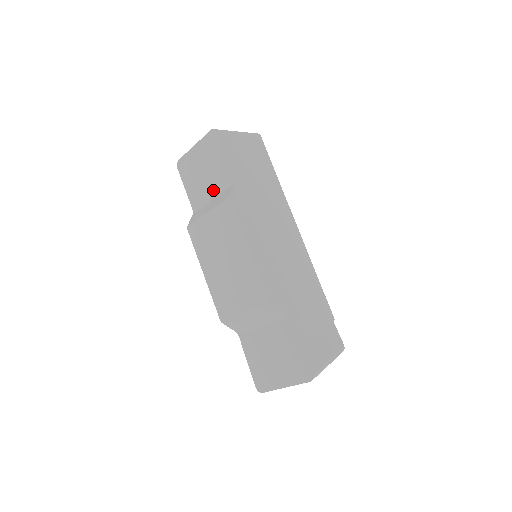
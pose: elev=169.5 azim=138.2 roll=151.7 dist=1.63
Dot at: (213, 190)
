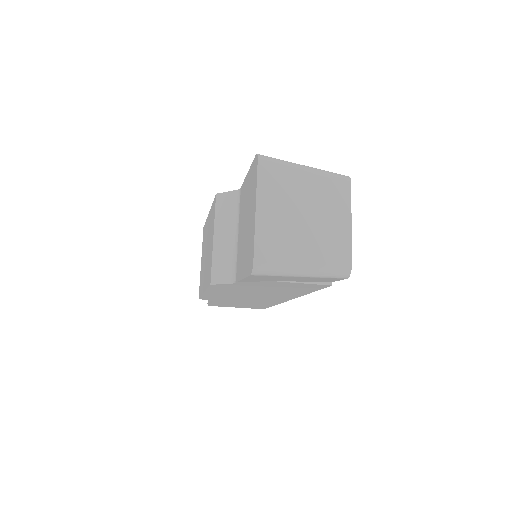
Dot at: occluded
